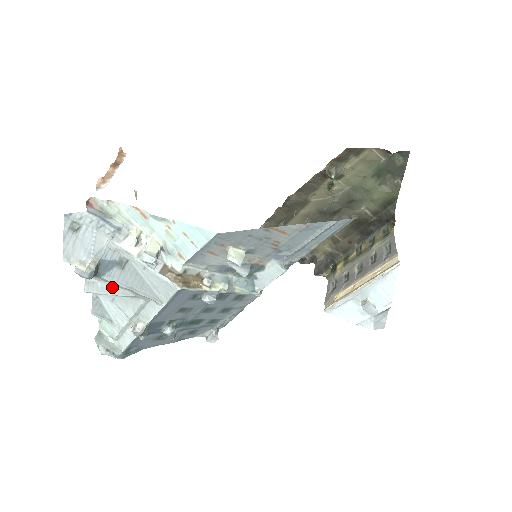
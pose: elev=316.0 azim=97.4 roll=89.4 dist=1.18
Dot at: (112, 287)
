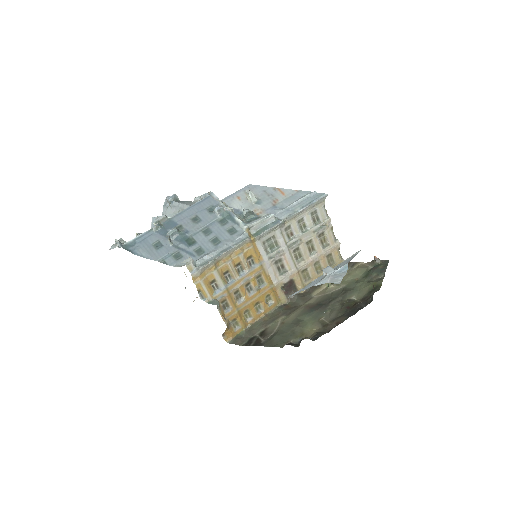
Dot at: occluded
